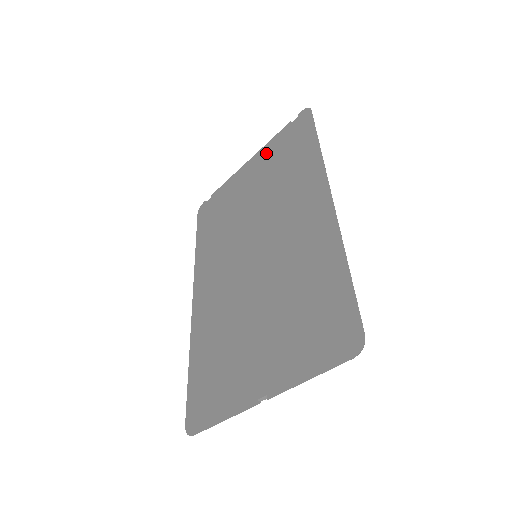
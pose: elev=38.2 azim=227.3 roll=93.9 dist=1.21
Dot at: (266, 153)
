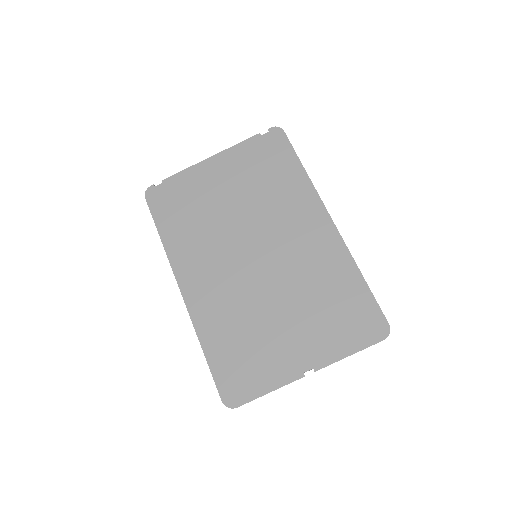
Dot at: (236, 156)
